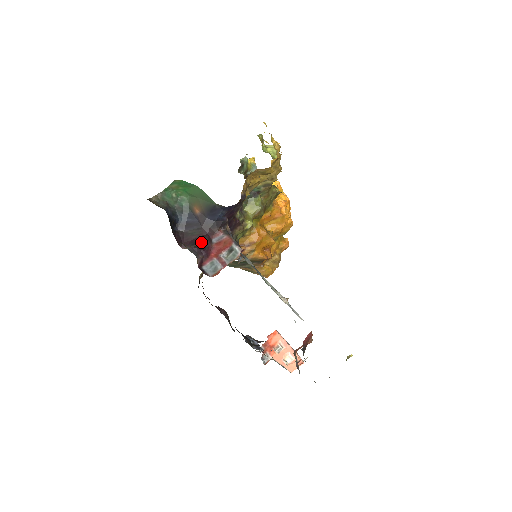
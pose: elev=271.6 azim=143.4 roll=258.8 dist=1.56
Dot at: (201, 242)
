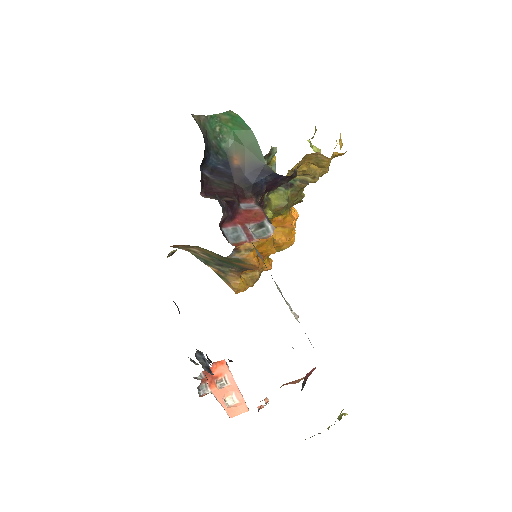
Dot at: (229, 199)
